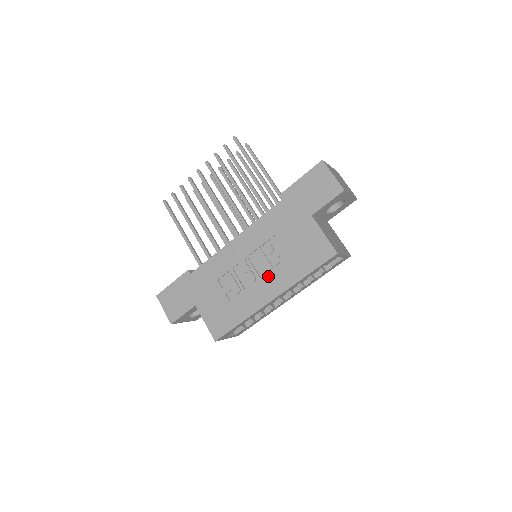
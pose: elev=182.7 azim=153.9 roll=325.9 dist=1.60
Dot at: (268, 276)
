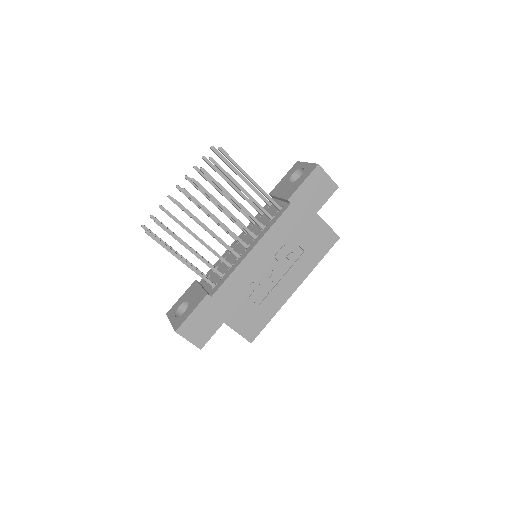
Dot at: (289, 273)
